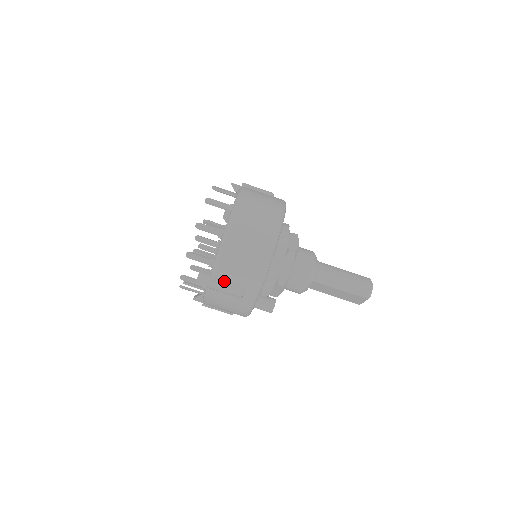
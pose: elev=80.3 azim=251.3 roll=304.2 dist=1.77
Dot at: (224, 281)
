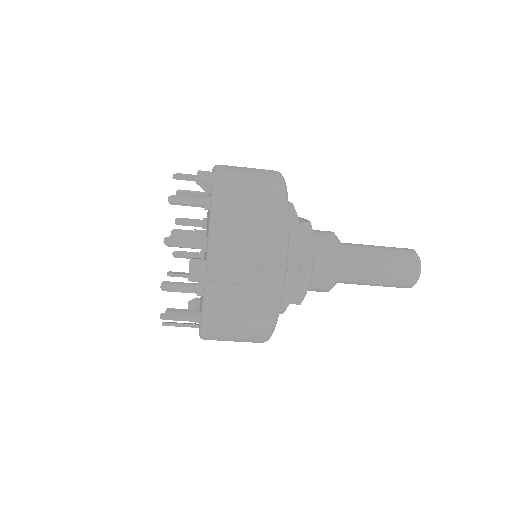
Dot at: occluded
